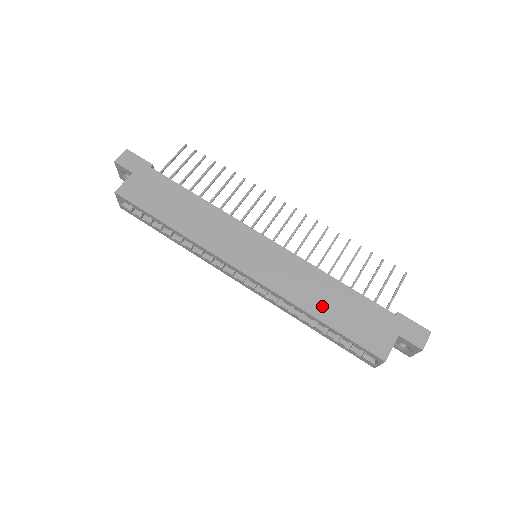
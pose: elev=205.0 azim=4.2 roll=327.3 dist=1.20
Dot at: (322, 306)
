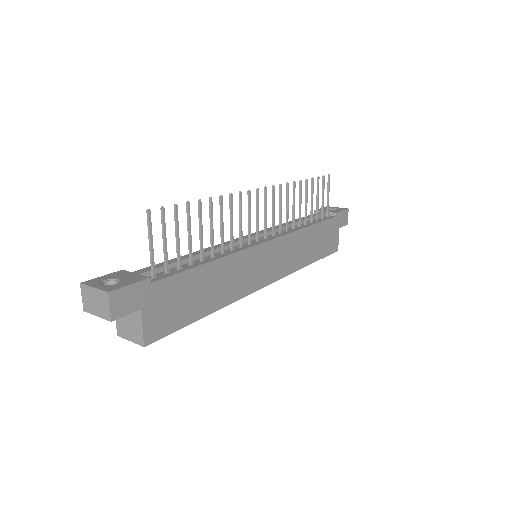
Dot at: (310, 254)
